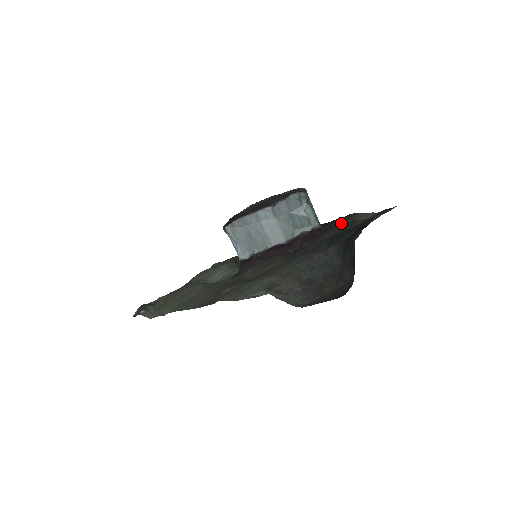
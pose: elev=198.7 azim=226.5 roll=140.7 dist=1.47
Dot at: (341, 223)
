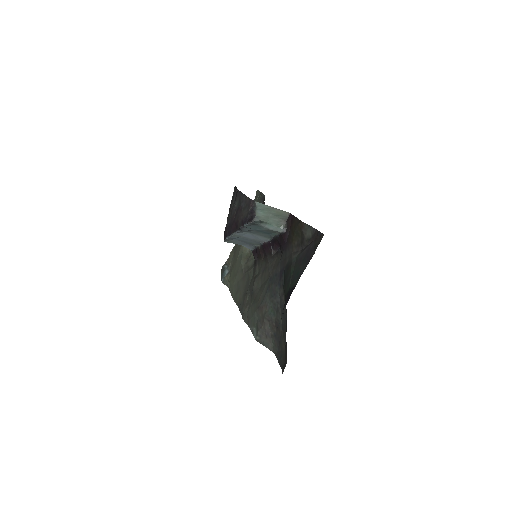
Dot at: (295, 234)
